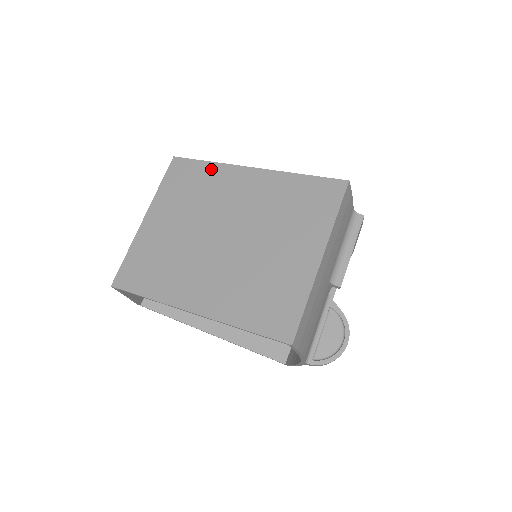
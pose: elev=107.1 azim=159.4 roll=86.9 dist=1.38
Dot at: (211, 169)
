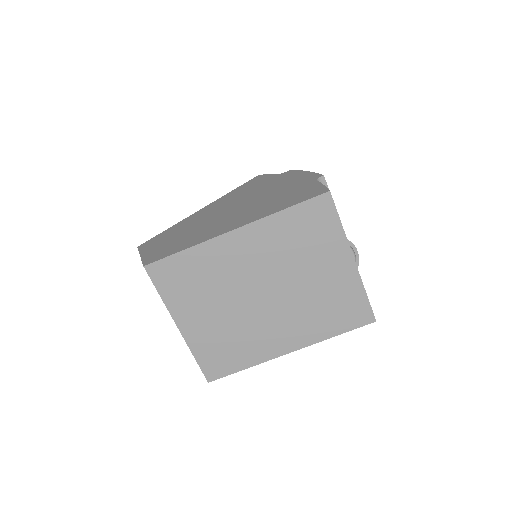
Dot at: (196, 254)
